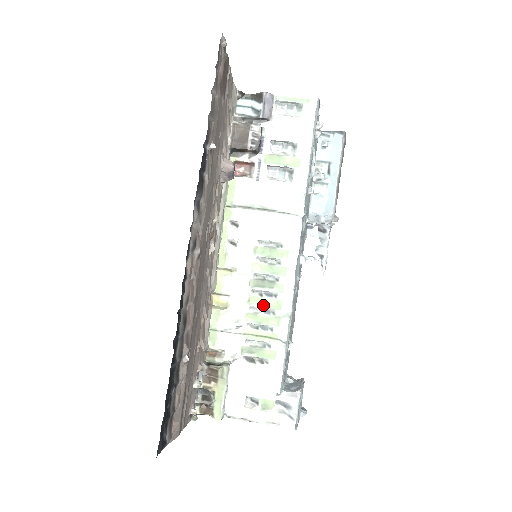
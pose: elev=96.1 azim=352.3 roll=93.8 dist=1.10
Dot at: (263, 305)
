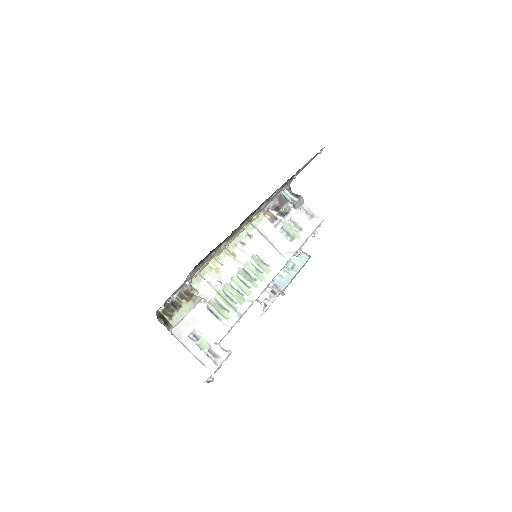
Dot at: (239, 286)
